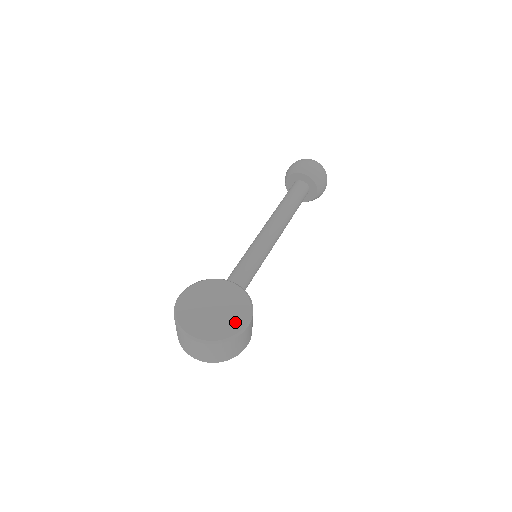
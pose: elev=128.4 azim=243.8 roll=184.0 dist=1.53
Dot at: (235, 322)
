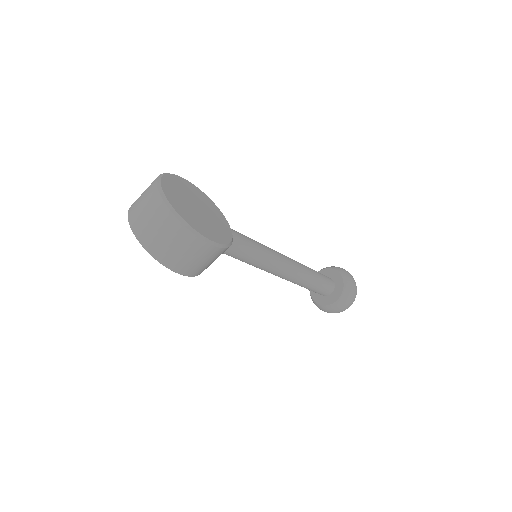
Dot at: (205, 229)
